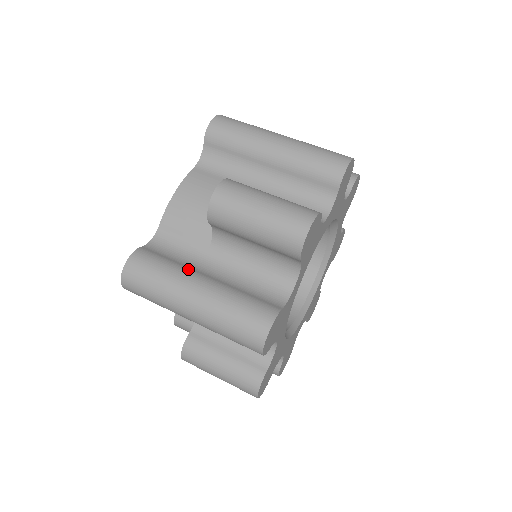
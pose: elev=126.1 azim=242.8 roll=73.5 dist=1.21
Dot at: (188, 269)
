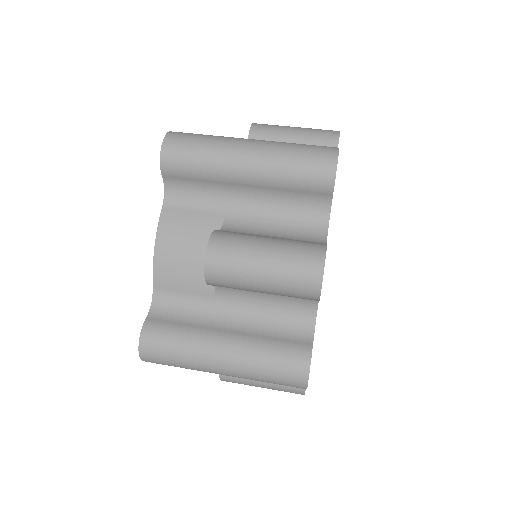
Dot at: occluded
